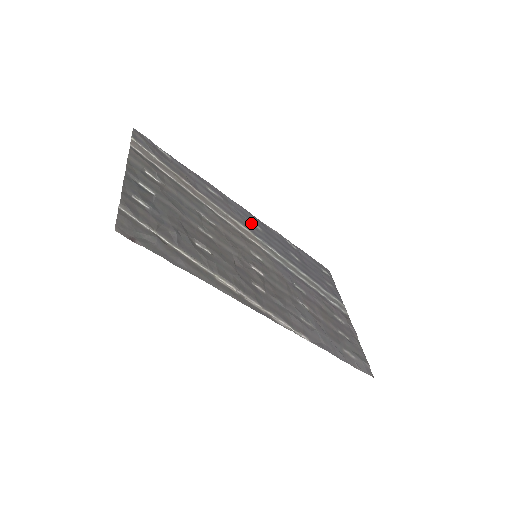
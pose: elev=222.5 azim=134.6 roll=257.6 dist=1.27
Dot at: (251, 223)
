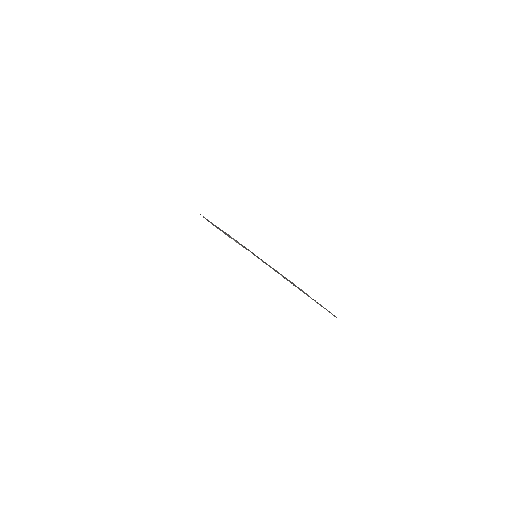
Dot at: occluded
